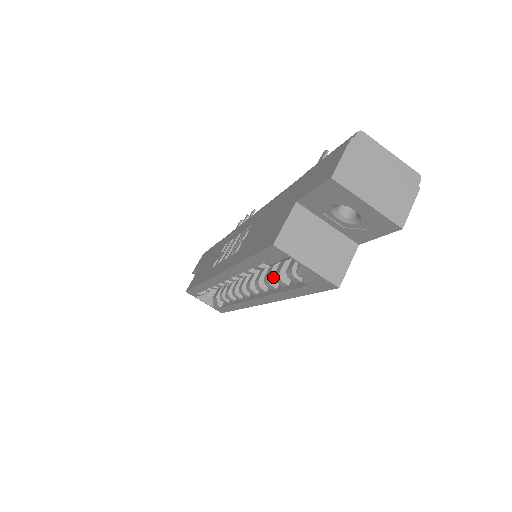
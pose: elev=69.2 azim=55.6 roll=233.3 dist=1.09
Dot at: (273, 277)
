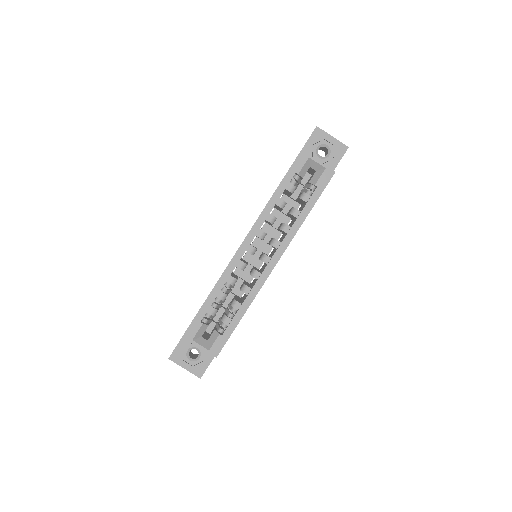
Dot at: (285, 224)
